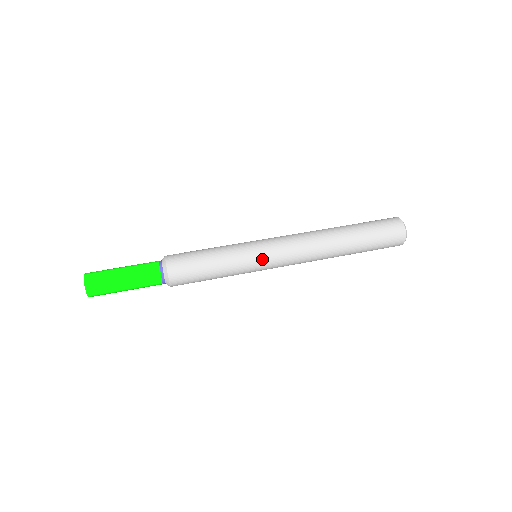
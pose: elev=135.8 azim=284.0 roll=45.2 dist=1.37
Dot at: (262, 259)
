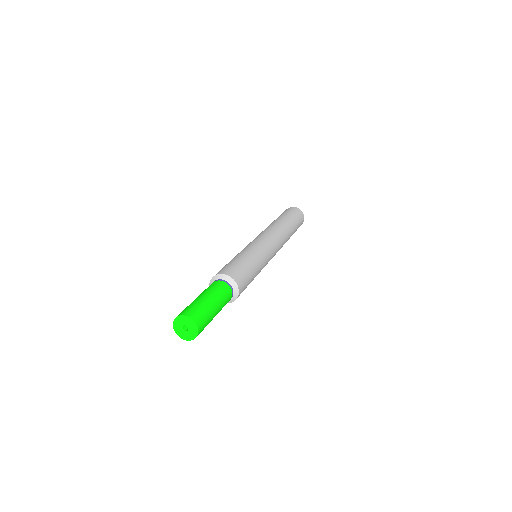
Dot at: (269, 258)
